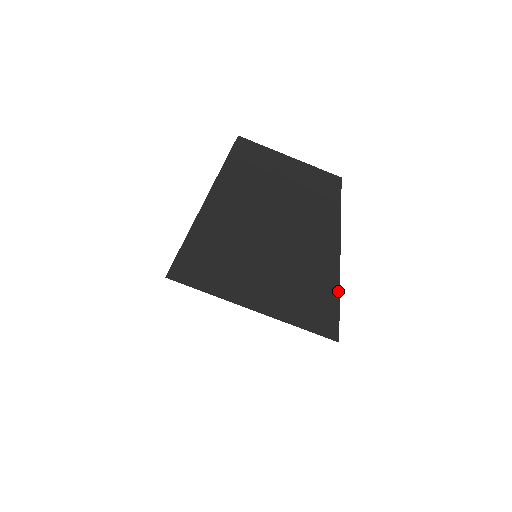
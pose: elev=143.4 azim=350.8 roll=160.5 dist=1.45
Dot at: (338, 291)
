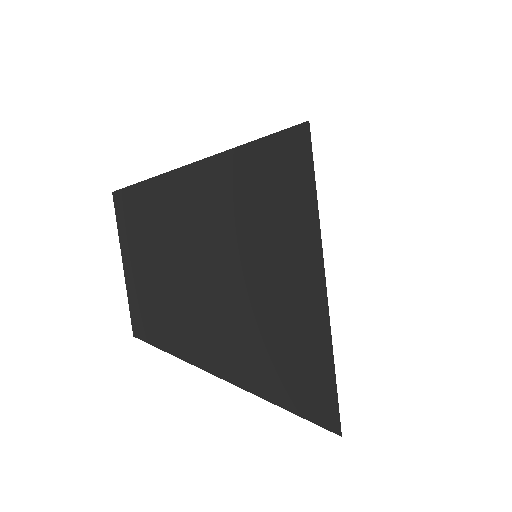
Dot at: occluded
